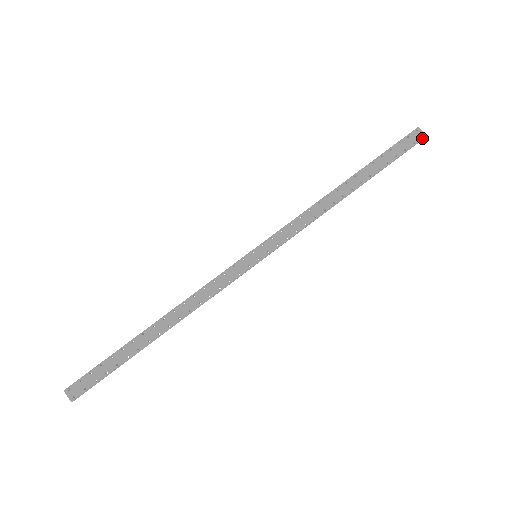
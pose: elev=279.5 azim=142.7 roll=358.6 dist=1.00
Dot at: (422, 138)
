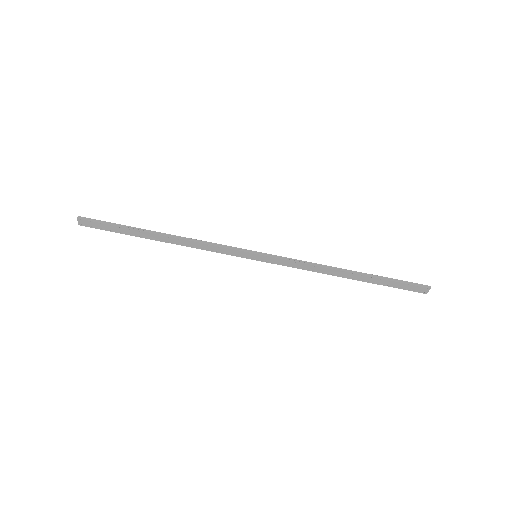
Dot at: (423, 293)
